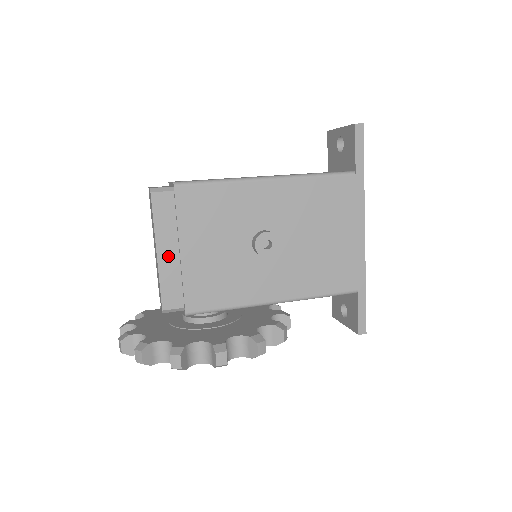
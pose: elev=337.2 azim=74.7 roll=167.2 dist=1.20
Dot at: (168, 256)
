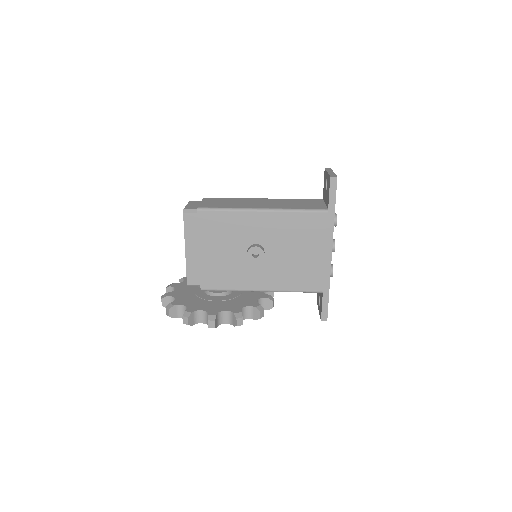
Dot at: (192, 253)
